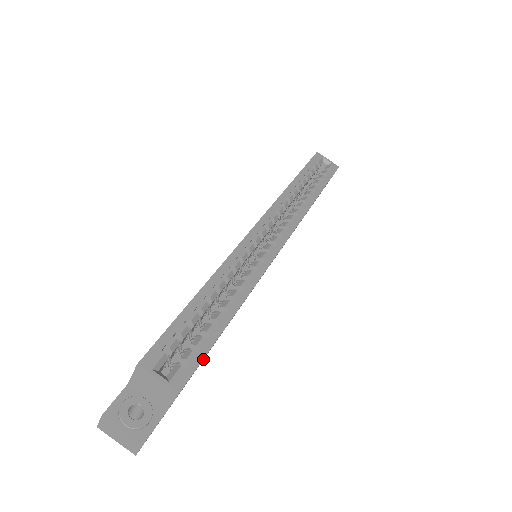
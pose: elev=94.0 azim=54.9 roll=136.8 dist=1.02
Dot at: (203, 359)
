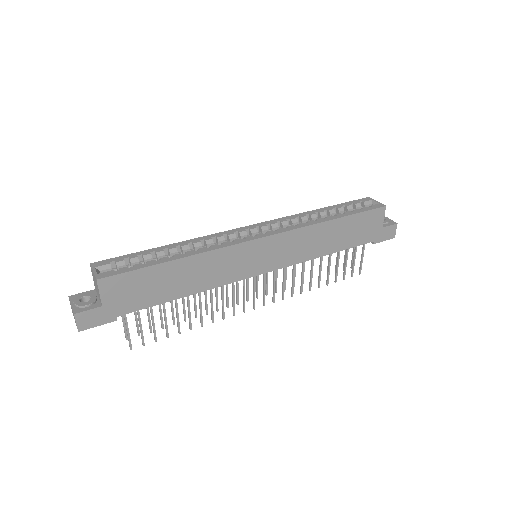
Dot at: (144, 285)
